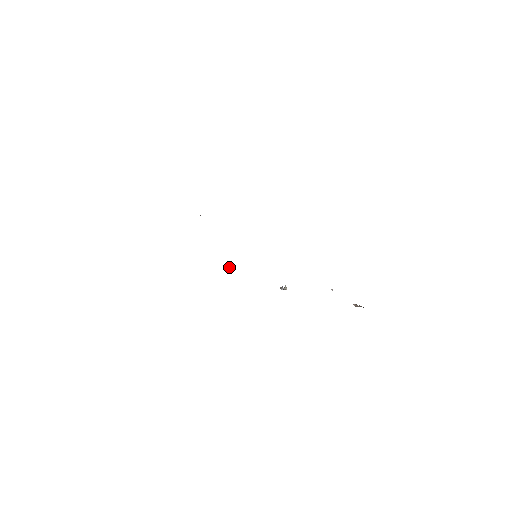
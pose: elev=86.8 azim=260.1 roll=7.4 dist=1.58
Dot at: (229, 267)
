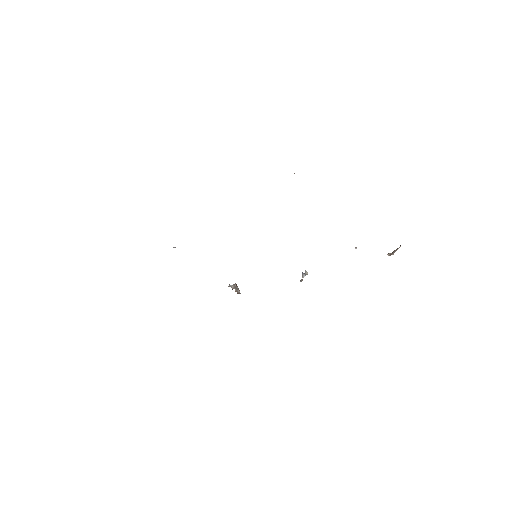
Dot at: (234, 285)
